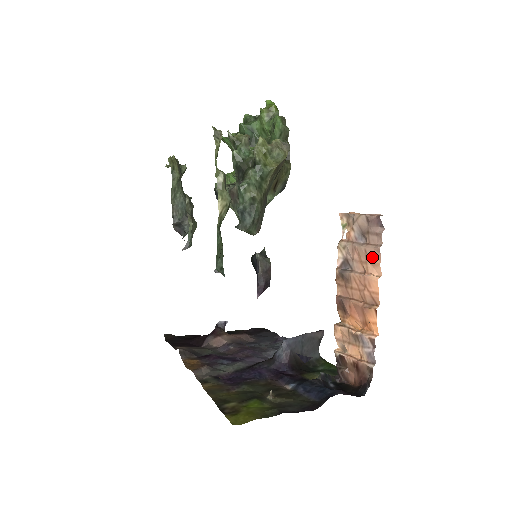
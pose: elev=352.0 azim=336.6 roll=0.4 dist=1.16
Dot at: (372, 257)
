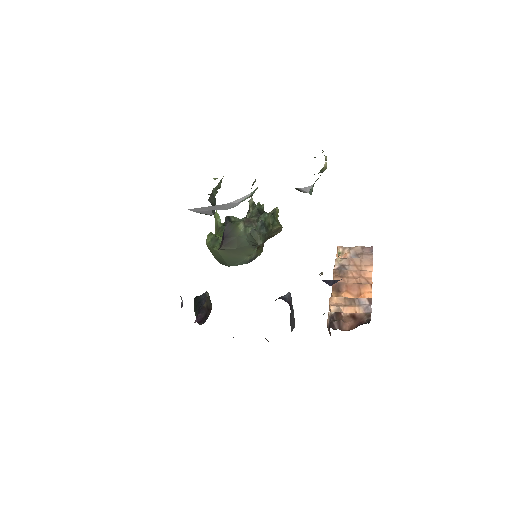
Dot at: (366, 263)
